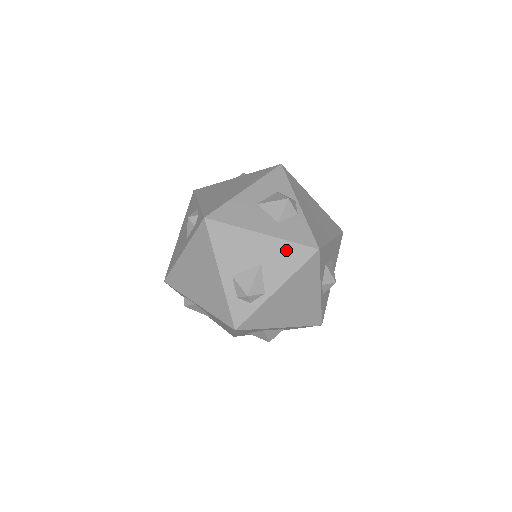
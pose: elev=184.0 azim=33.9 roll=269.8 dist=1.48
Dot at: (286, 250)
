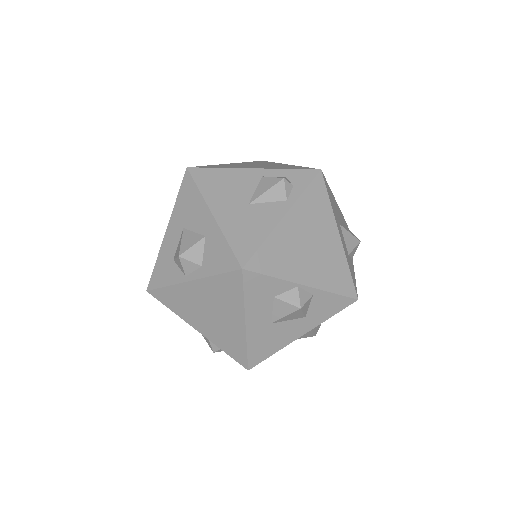
Dot at: occluded
